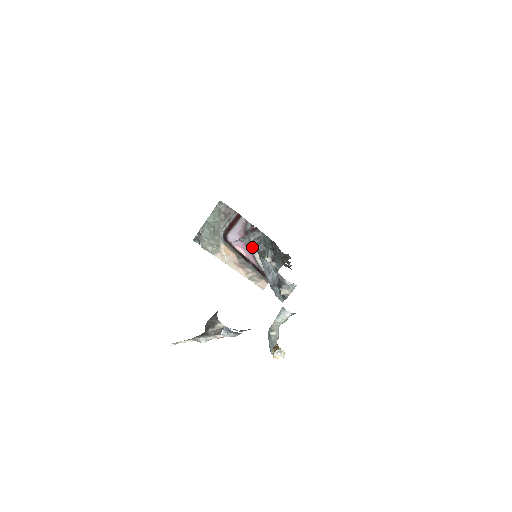
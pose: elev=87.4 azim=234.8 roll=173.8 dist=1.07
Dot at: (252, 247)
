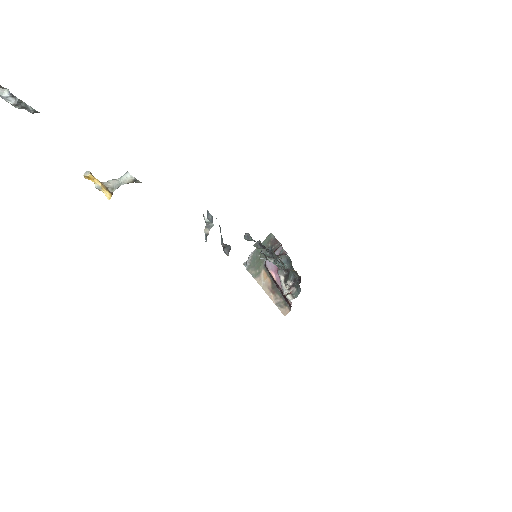
Dot at: (279, 270)
